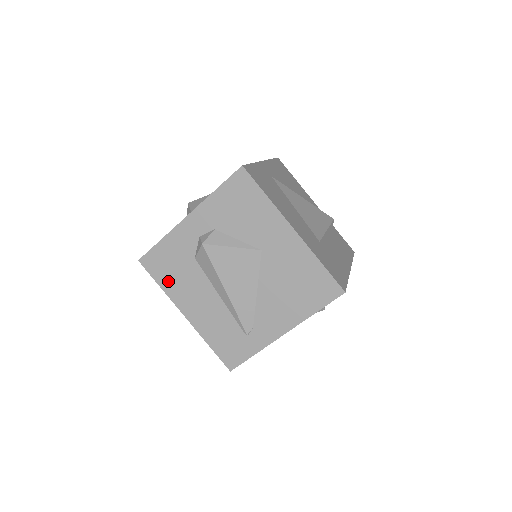
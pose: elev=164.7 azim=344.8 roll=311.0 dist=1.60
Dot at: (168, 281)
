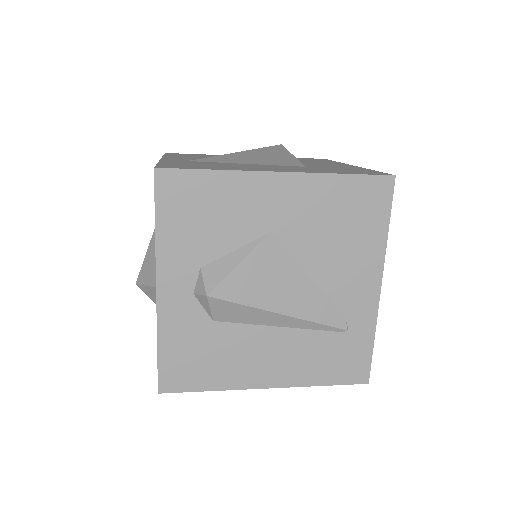
Dot at: (212, 376)
